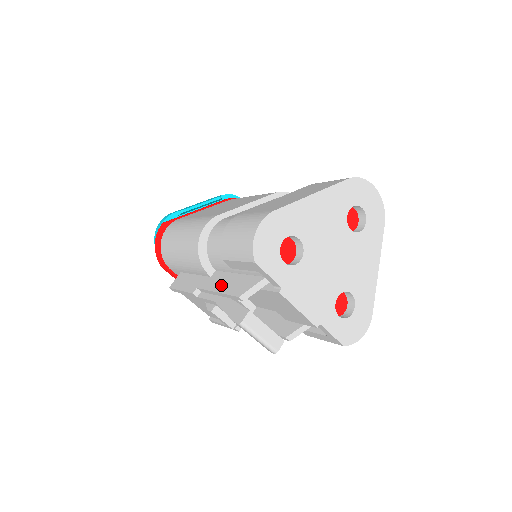
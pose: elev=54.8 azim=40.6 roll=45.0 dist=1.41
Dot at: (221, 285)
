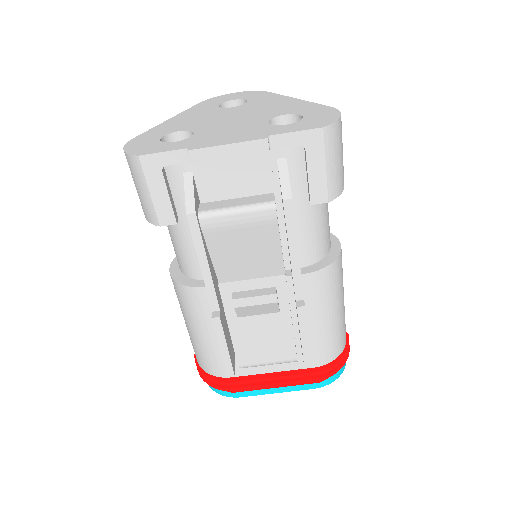
Dot at: occluded
